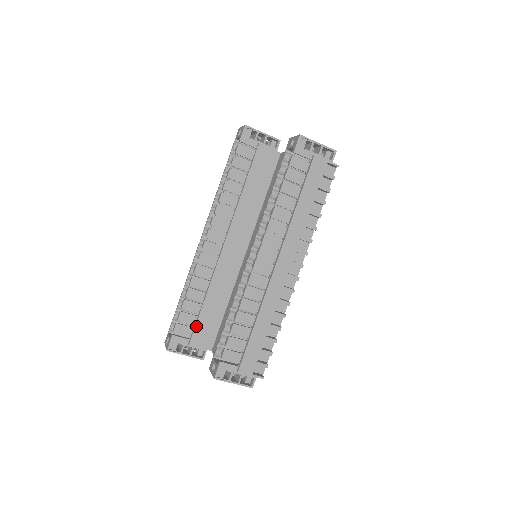
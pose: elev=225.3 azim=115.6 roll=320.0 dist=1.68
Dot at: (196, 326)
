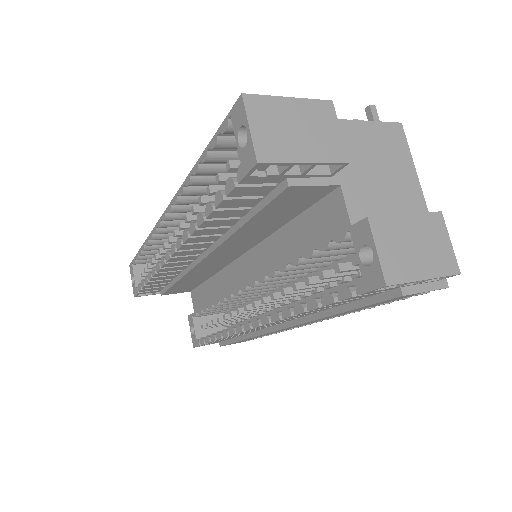
Dot at: (168, 290)
